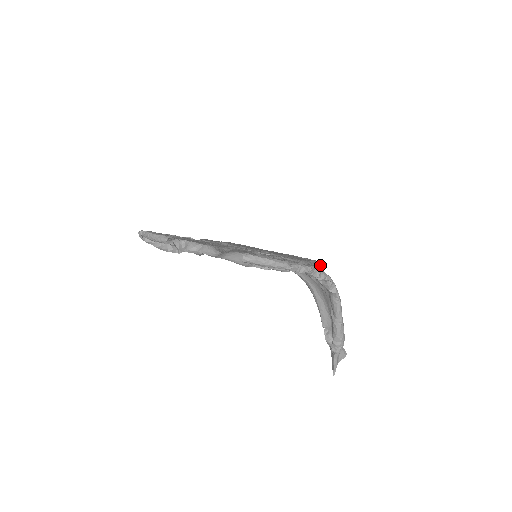
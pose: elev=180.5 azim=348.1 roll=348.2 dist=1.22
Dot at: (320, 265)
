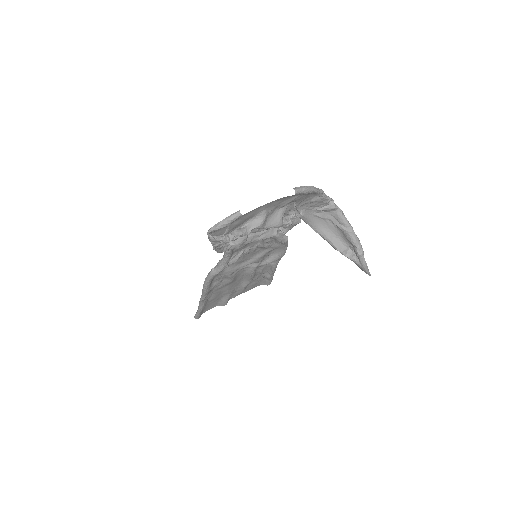
Dot at: (271, 281)
